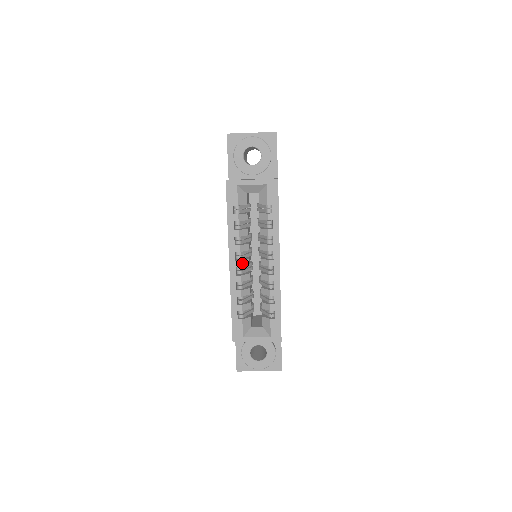
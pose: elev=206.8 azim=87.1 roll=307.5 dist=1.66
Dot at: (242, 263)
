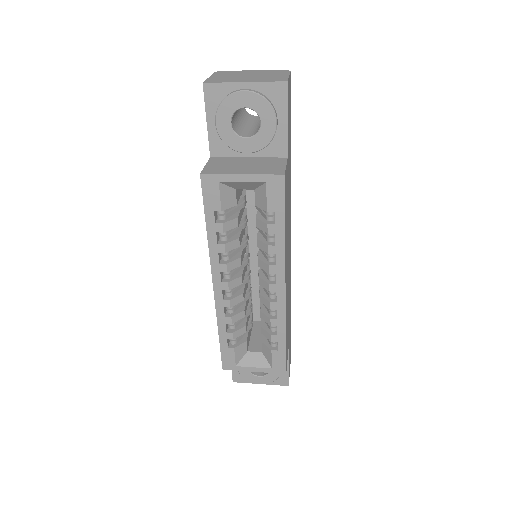
Dot at: (231, 284)
